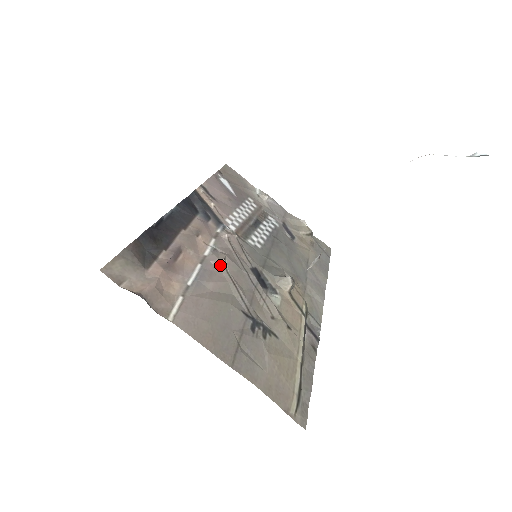
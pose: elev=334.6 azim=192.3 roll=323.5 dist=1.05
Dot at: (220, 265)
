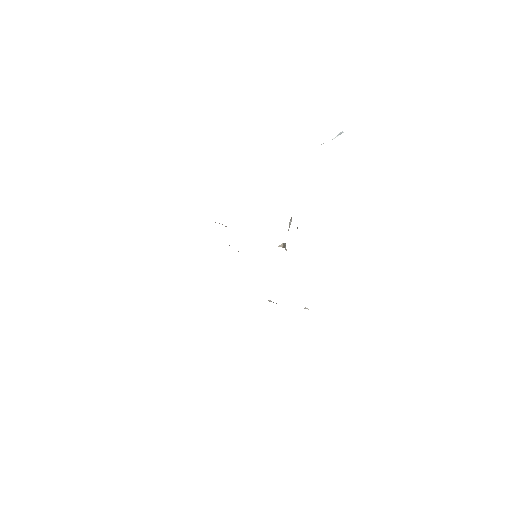
Dot at: occluded
